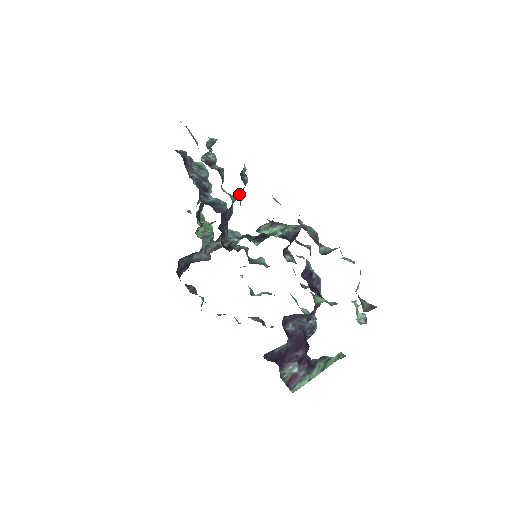
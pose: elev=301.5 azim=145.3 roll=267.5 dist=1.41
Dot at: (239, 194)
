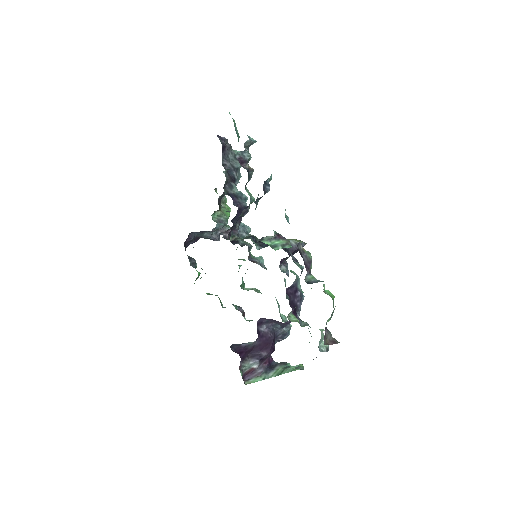
Dot at: (257, 200)
